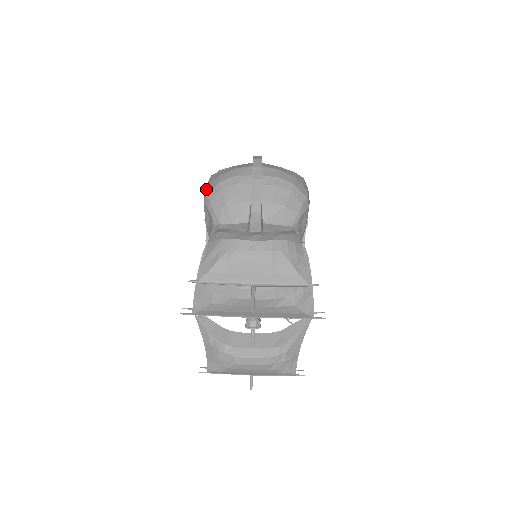
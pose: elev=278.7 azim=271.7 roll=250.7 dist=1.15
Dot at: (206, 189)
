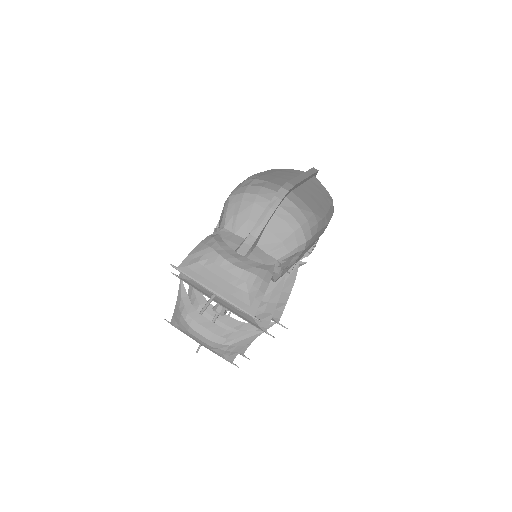
Dot at: (233, 190)
